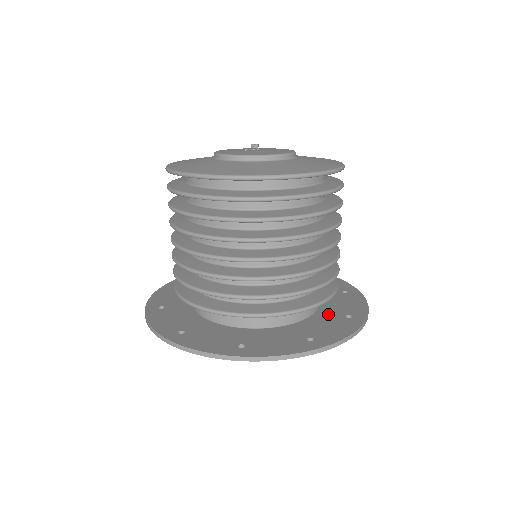
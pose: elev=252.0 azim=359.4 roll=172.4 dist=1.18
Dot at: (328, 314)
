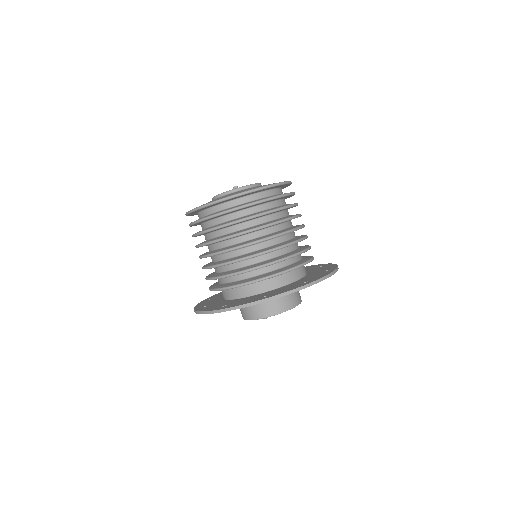
Dot at: (311, 270)
